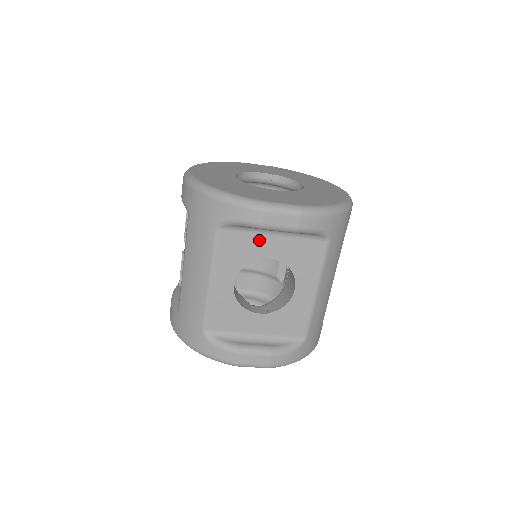
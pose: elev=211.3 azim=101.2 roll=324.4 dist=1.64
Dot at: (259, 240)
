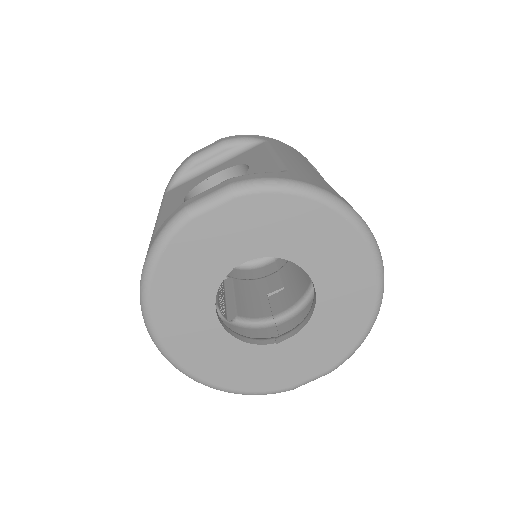
Dot at: (202, 176)
